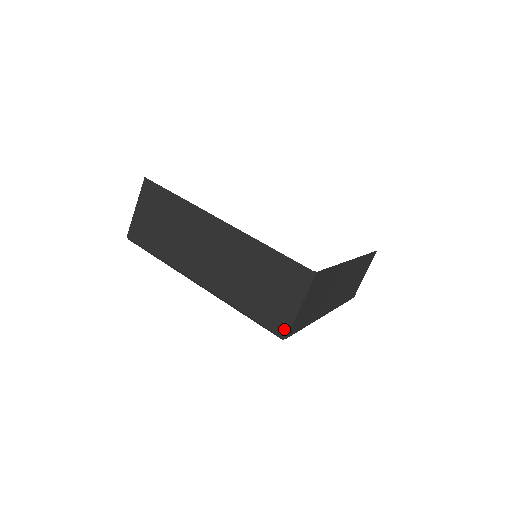
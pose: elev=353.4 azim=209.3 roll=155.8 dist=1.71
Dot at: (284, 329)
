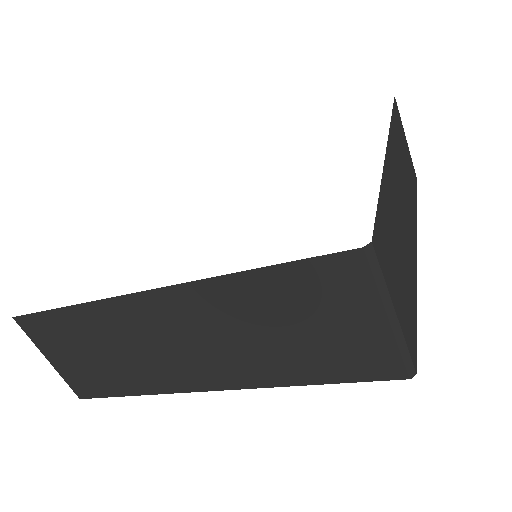
Dot at: (400, 366)
